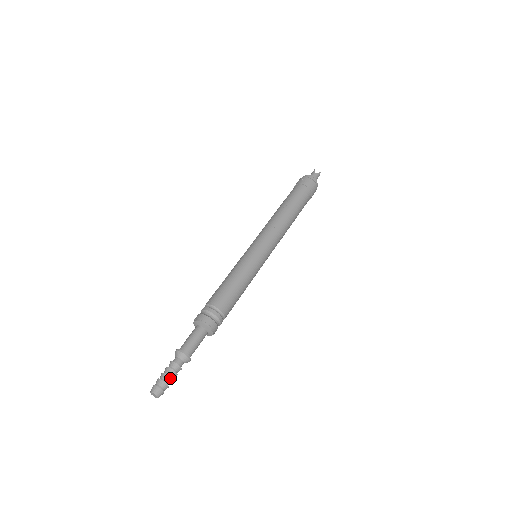
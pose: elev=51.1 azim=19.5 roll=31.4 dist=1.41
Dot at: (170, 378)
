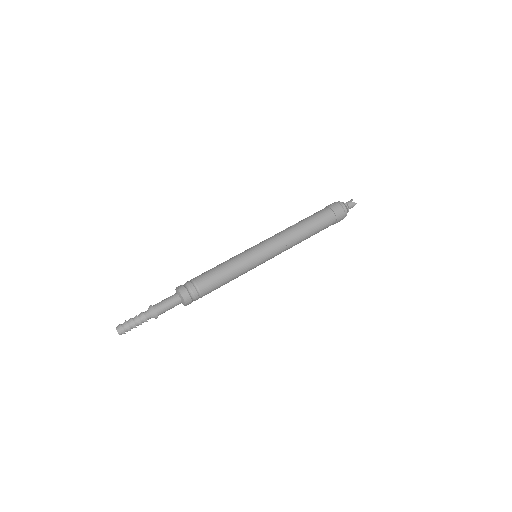
Dot at: (134, 323)
